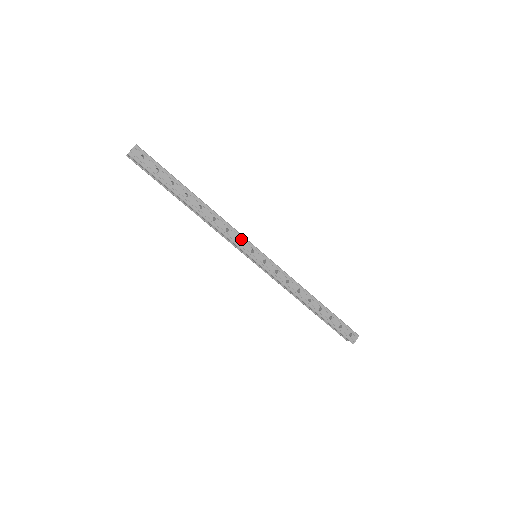
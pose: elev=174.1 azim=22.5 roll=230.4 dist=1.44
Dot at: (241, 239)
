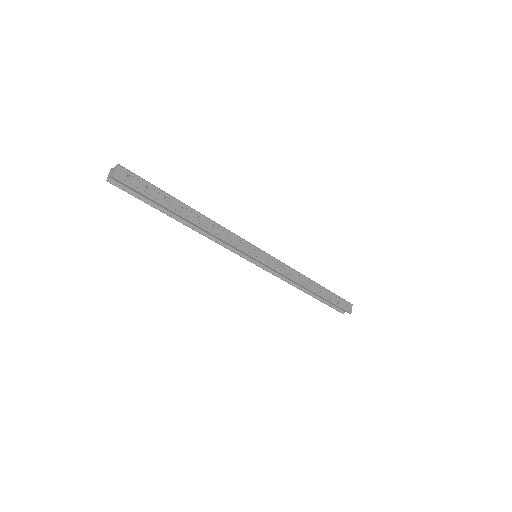
Dot at: (242, 242)
